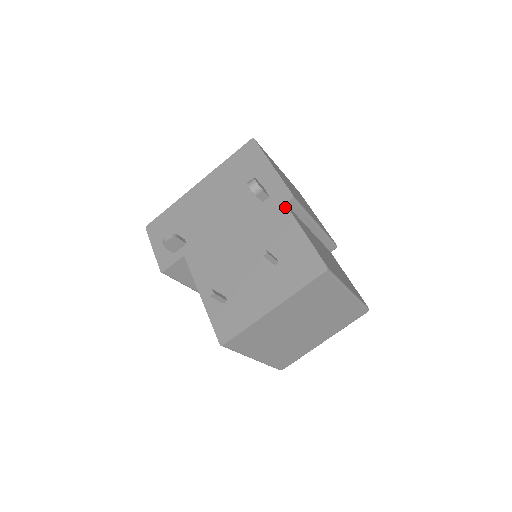
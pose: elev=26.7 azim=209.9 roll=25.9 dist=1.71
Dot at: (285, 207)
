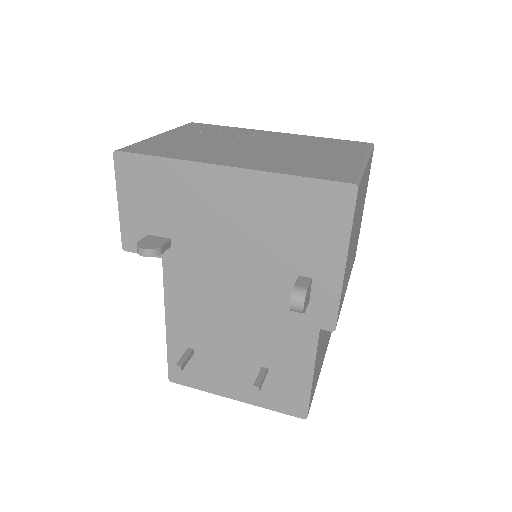
Dot at: (316, 332)
